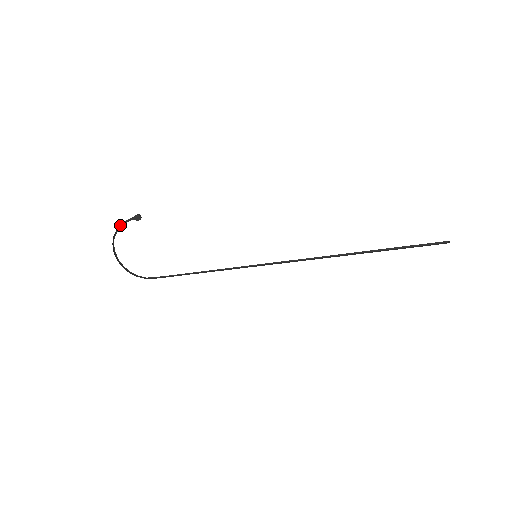
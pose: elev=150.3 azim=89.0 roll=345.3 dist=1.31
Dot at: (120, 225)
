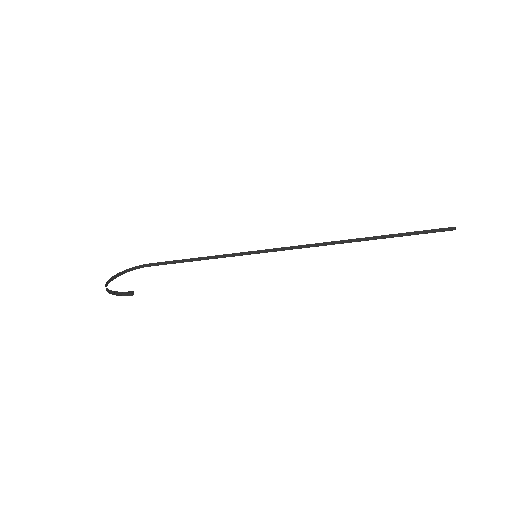
Dot at: (110, 291)
